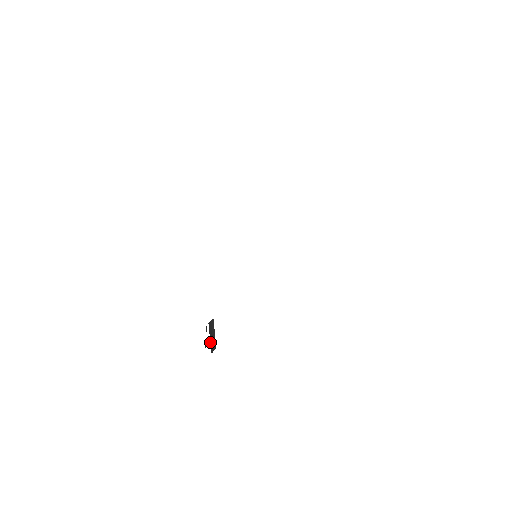
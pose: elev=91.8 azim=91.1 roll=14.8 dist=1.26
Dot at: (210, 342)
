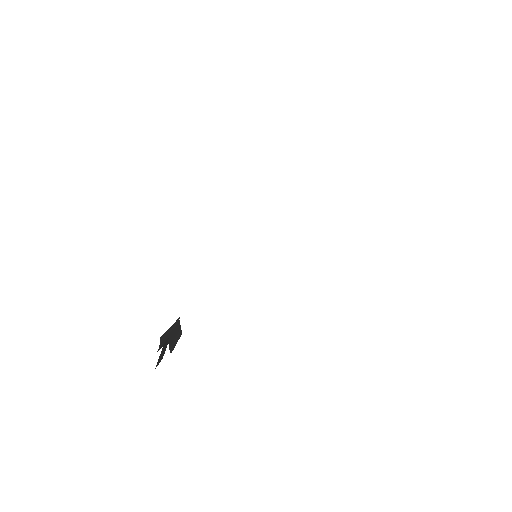
Dot at: (172, 332)
